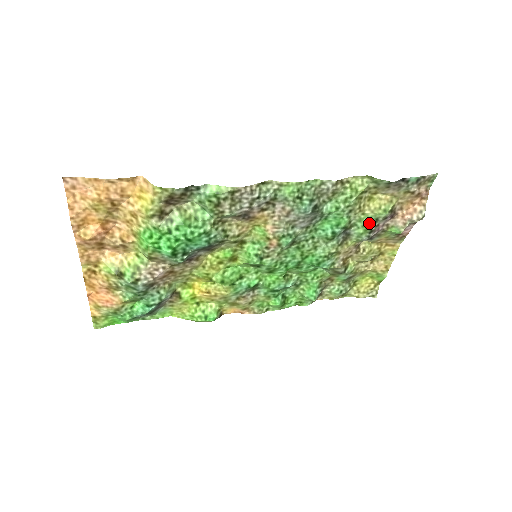
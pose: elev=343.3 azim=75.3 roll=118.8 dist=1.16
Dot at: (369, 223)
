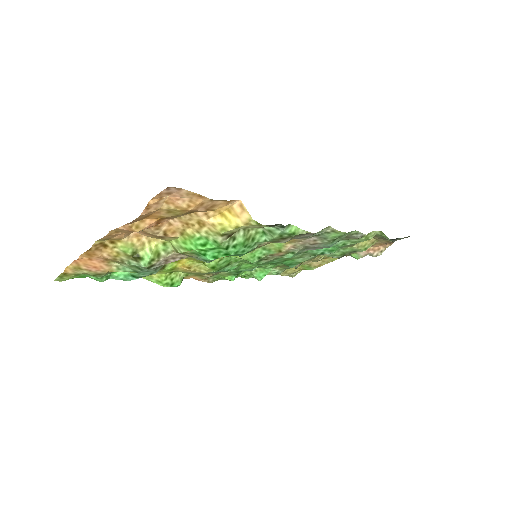
Dot at: (348, 252)
